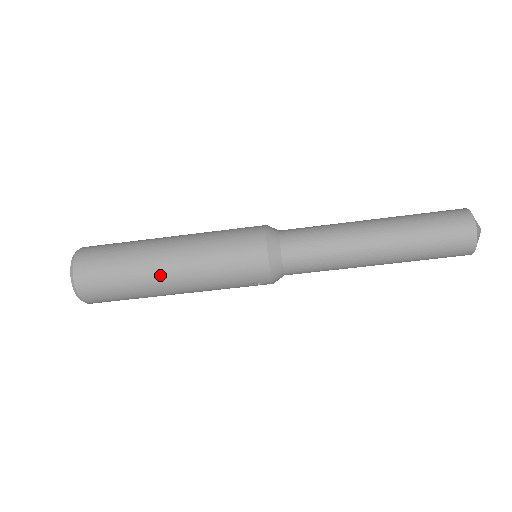
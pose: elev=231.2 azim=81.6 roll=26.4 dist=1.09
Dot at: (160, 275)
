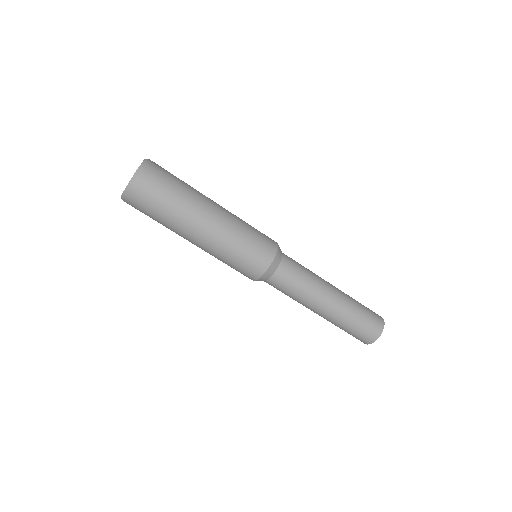
Dot at: (188, 236)
